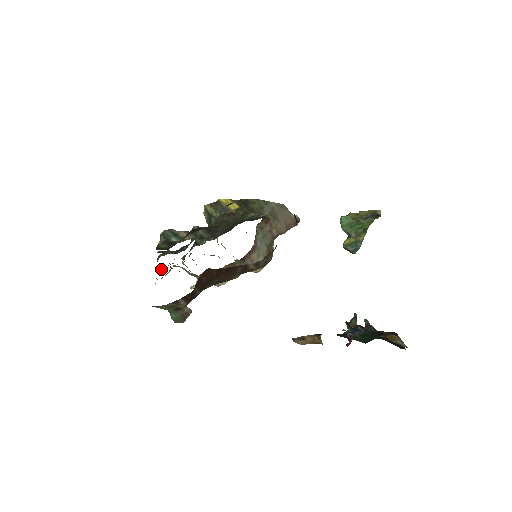
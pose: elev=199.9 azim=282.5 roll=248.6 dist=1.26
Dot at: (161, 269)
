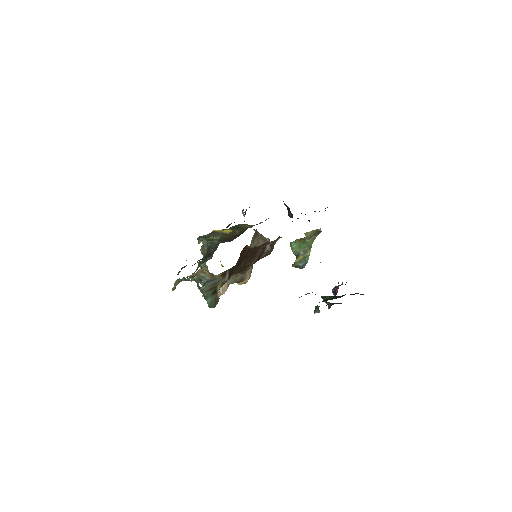
Dot at: (175, 287)
